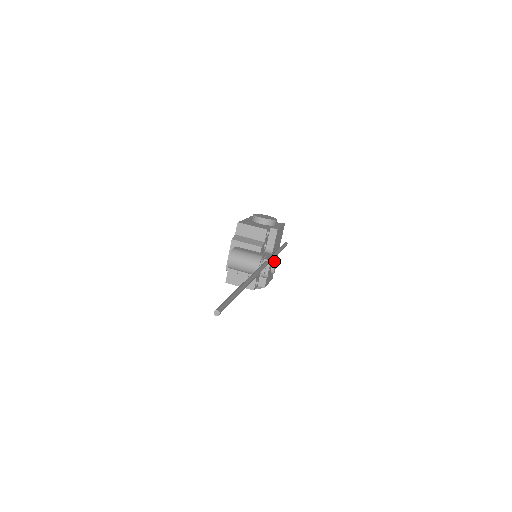
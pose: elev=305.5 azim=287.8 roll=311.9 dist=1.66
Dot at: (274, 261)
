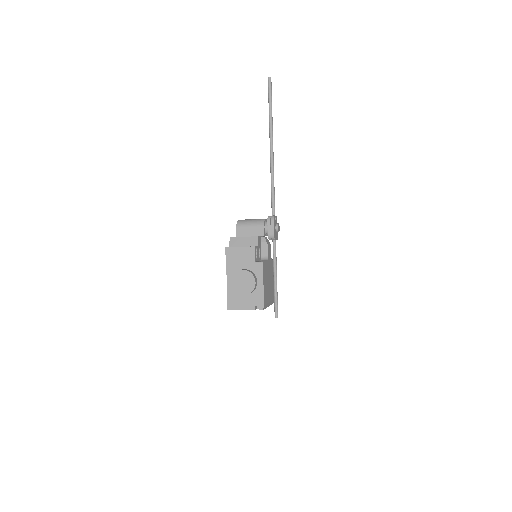
Dot at: (276, 239)
